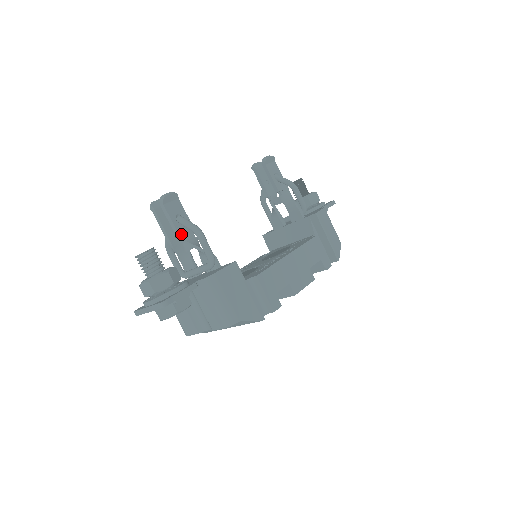
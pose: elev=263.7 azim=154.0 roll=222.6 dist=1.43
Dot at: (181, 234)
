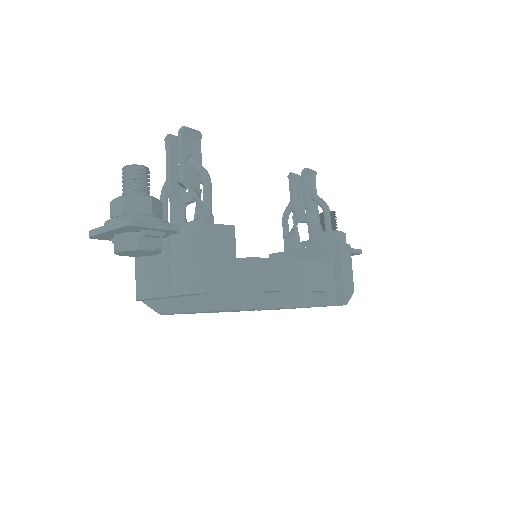
Dot at: (186, 175)
